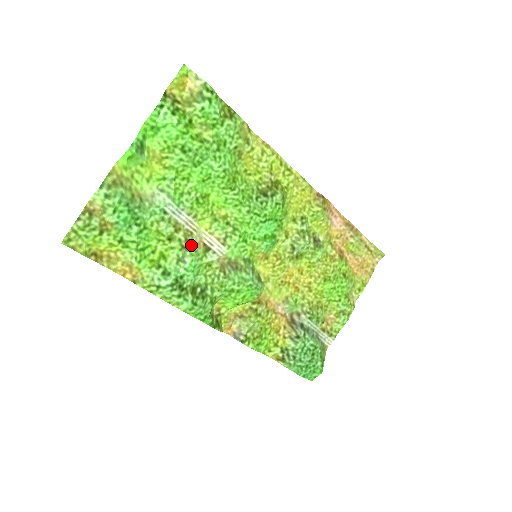
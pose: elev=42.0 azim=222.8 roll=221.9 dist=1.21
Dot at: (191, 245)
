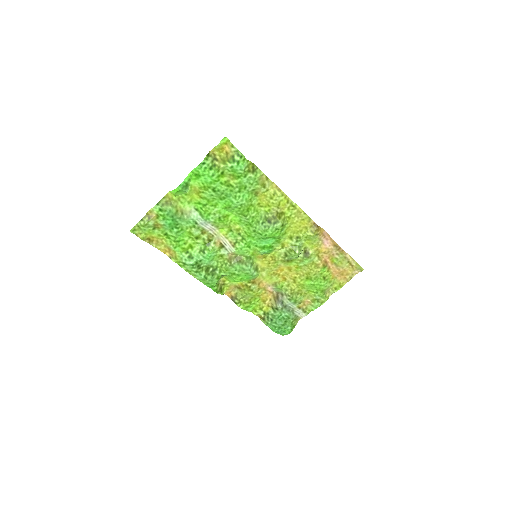
Dot at: (211, 243)
